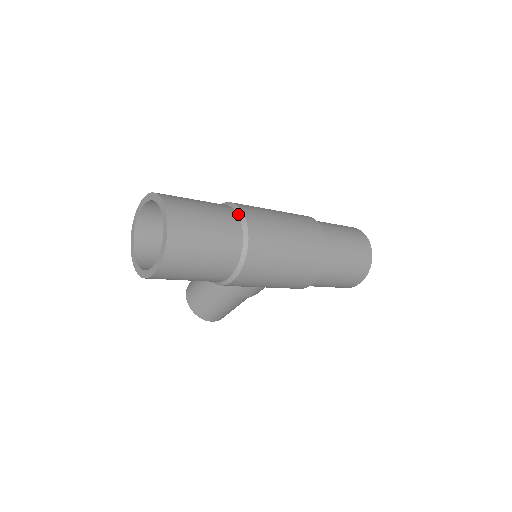
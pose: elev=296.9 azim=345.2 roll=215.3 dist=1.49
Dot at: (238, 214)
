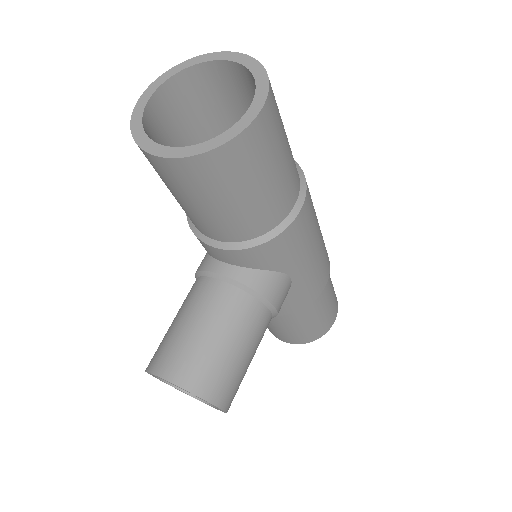
Dot at: occluded
